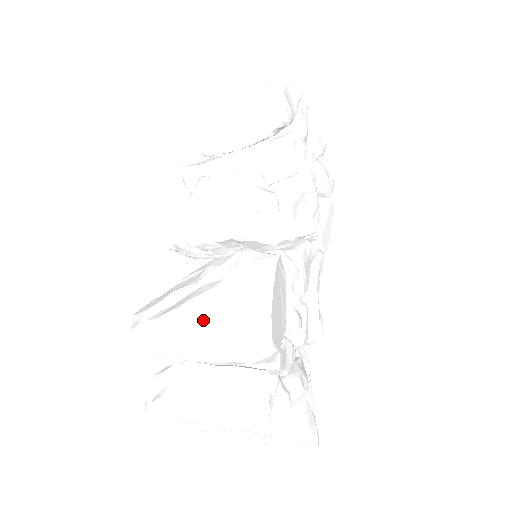
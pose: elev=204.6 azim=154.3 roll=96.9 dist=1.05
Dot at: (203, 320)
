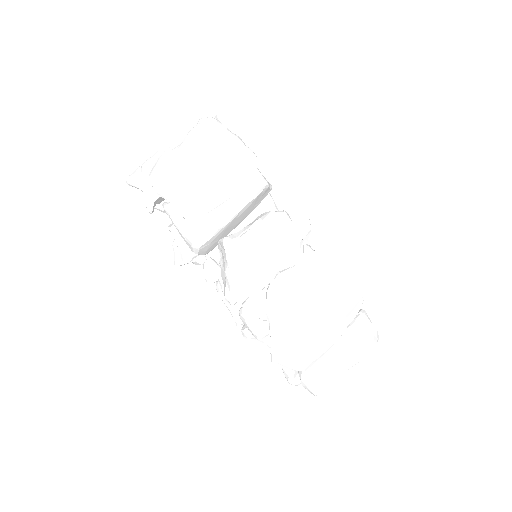
Dot at: (333, 322)
